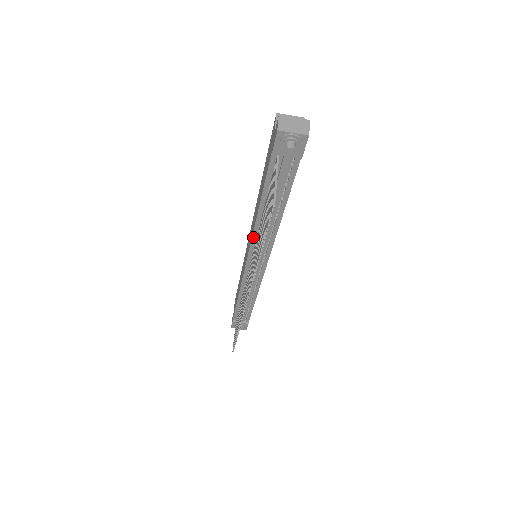
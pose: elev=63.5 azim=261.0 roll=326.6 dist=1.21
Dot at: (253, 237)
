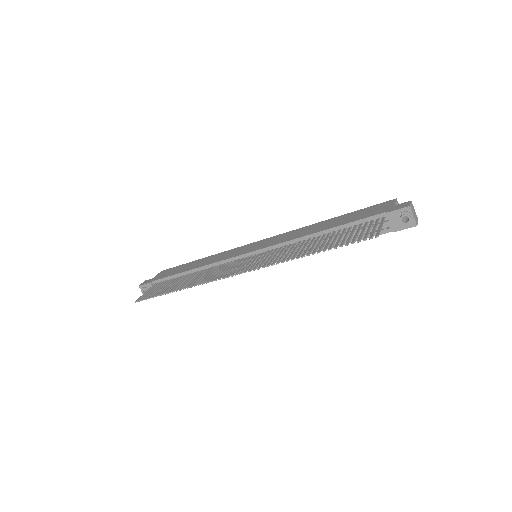
Dot at: (285, 243)
